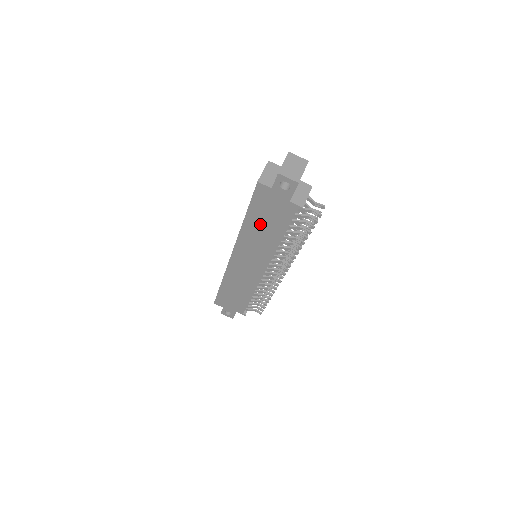
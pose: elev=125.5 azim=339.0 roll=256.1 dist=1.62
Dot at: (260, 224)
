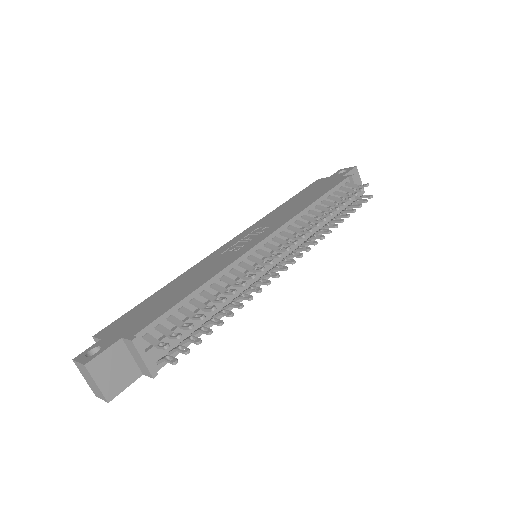
Dot at: occluded
